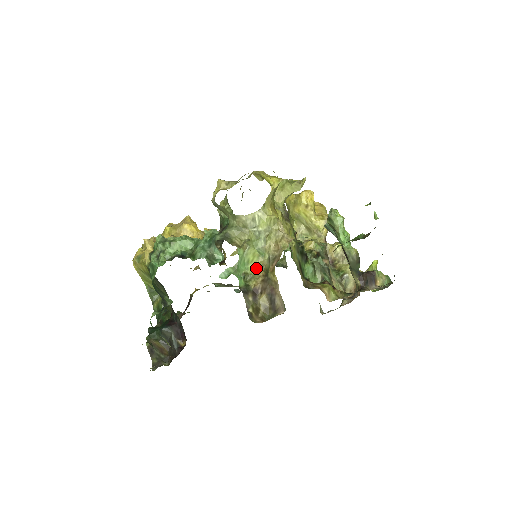
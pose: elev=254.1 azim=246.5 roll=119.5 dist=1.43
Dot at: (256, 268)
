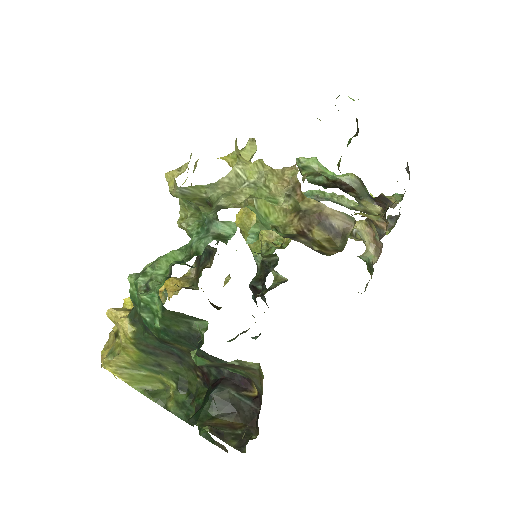
Dot at: (280, 218)
